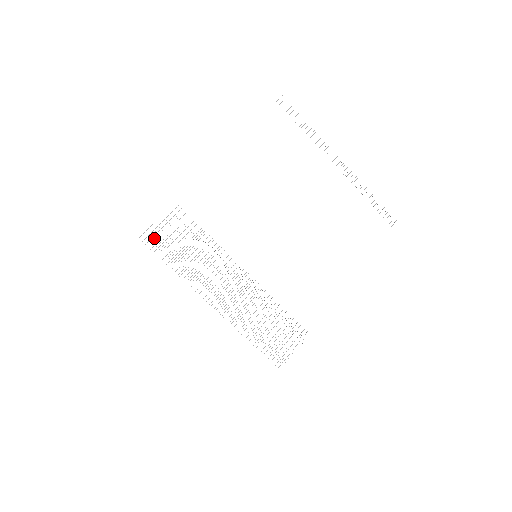
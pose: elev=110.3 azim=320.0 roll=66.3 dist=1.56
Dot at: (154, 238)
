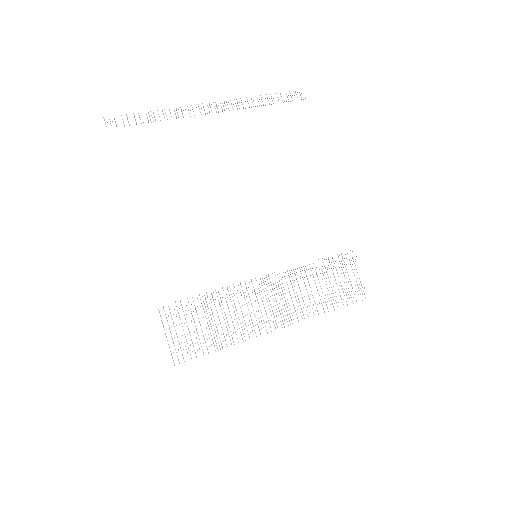
Dot at: occluded
